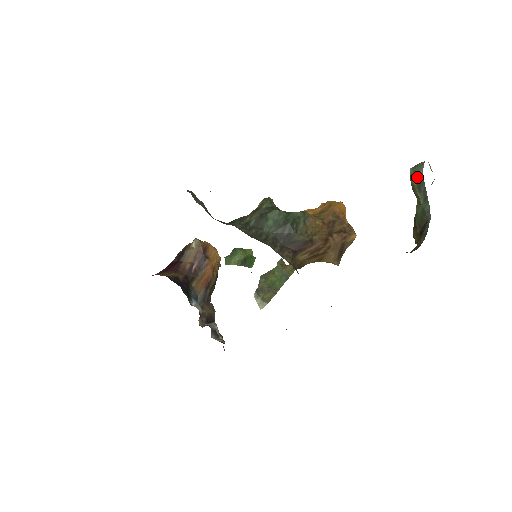
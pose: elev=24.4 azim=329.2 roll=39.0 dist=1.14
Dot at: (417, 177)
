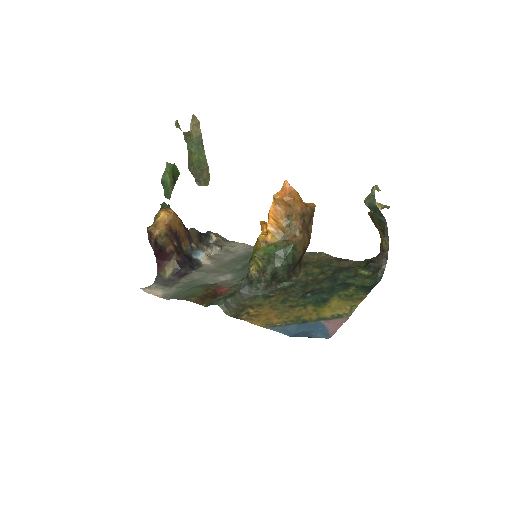
Dot at: (373, 208)
